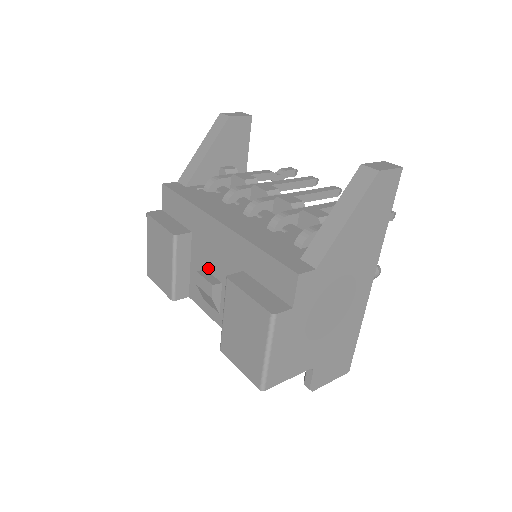
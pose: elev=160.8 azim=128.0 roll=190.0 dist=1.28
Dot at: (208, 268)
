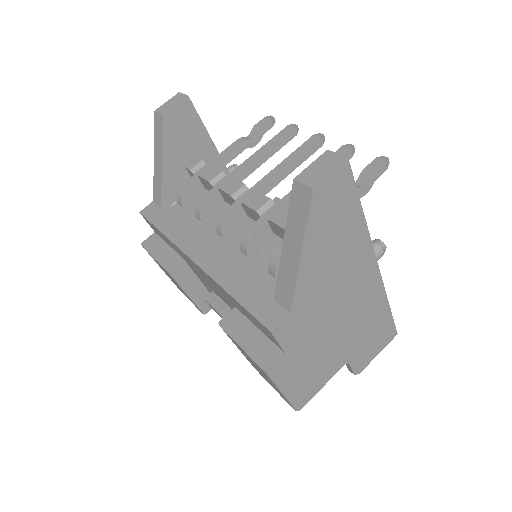
Dot at: (213, 291)
